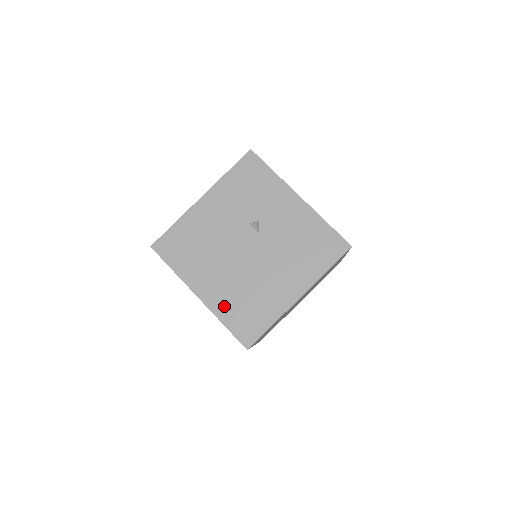
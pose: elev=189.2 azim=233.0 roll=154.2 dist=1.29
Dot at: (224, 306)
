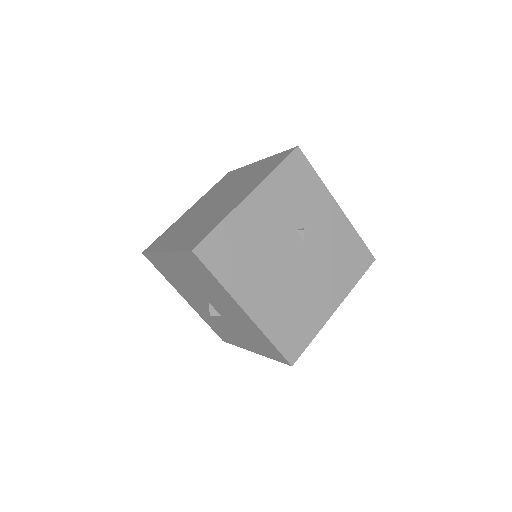
Dot at: (271, 321)
